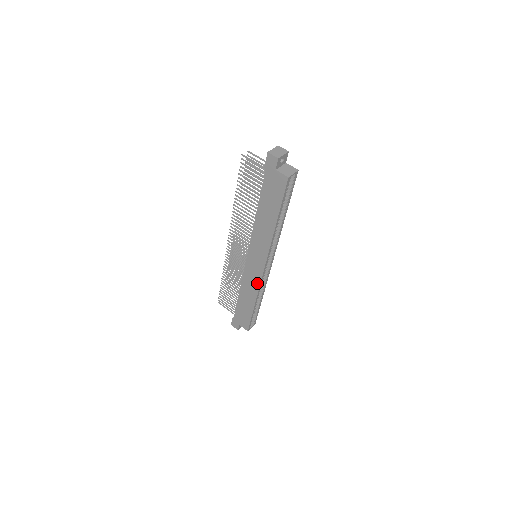
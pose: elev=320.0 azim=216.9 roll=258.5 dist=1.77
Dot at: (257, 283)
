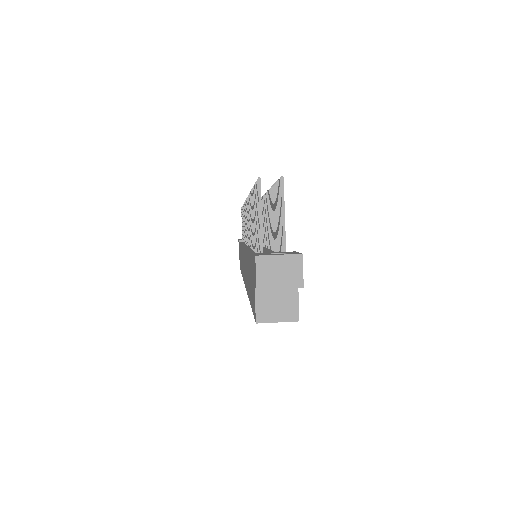
Dot at: occluded
